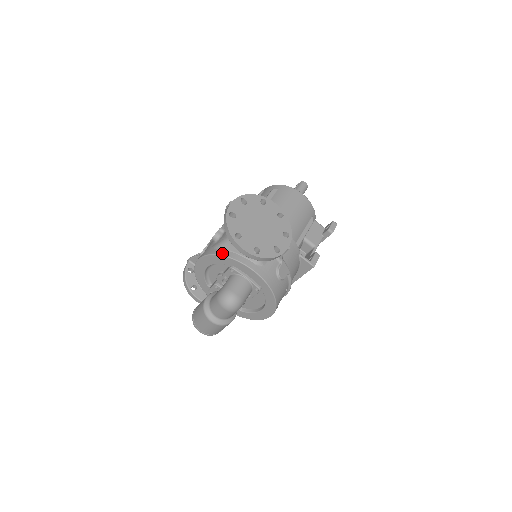
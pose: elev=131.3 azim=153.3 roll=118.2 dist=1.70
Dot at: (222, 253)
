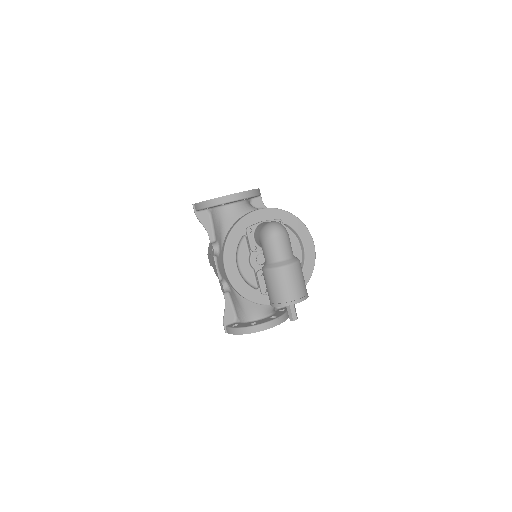
Dot at: (230, 230)
